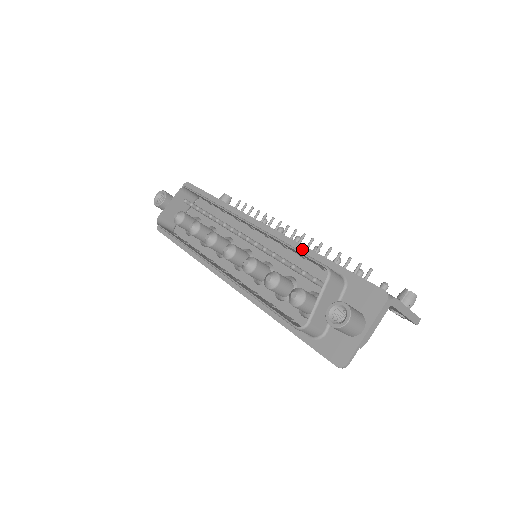
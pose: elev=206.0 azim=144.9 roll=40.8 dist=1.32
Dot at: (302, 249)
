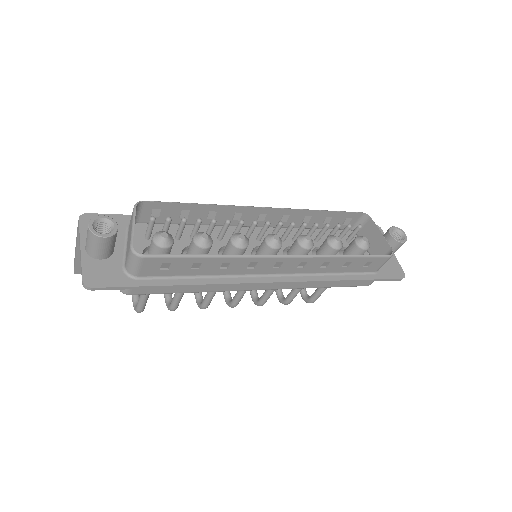
Dot at: occluded
